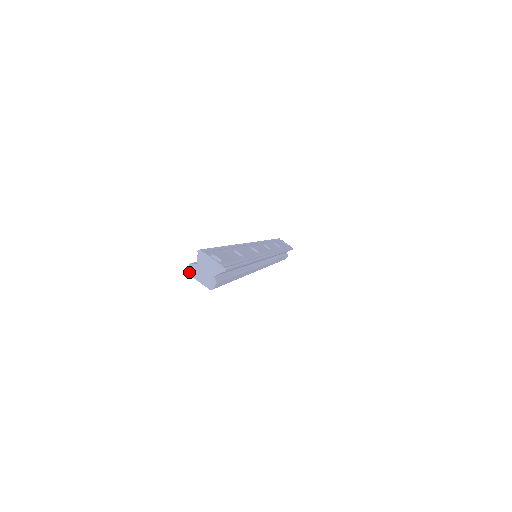
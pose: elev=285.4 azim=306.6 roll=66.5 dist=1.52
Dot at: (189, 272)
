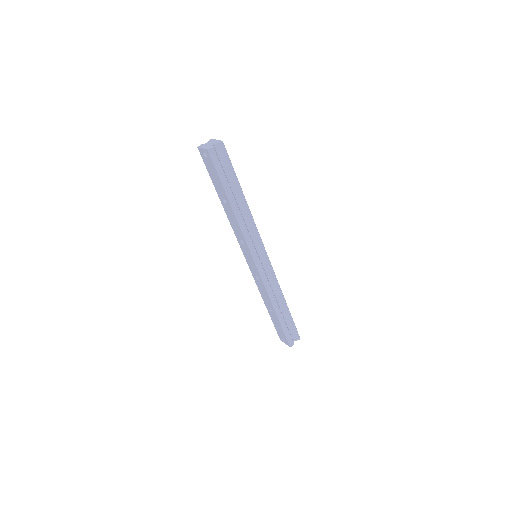
Dot at: (199, 147)
